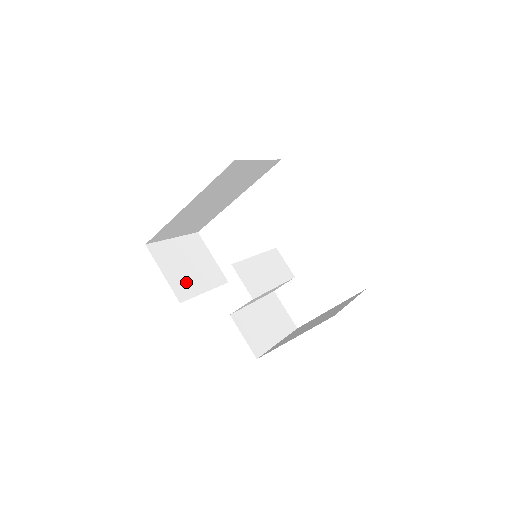
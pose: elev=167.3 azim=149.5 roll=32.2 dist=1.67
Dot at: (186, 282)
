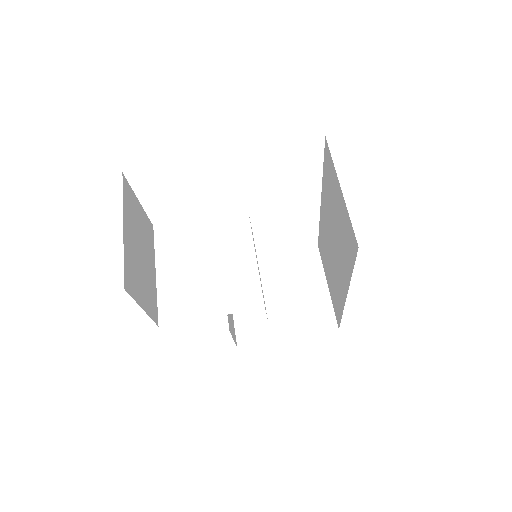
Dot at: (149, 287)
